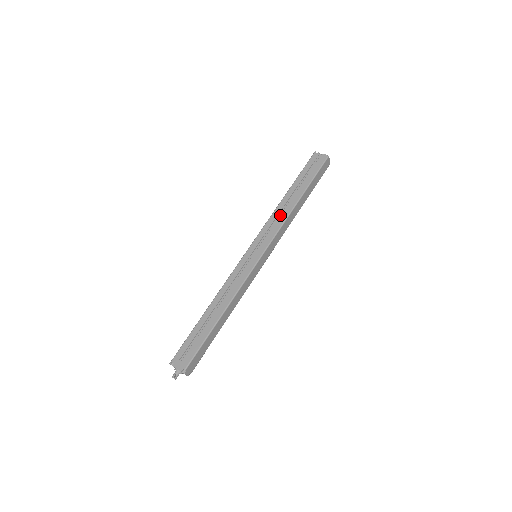
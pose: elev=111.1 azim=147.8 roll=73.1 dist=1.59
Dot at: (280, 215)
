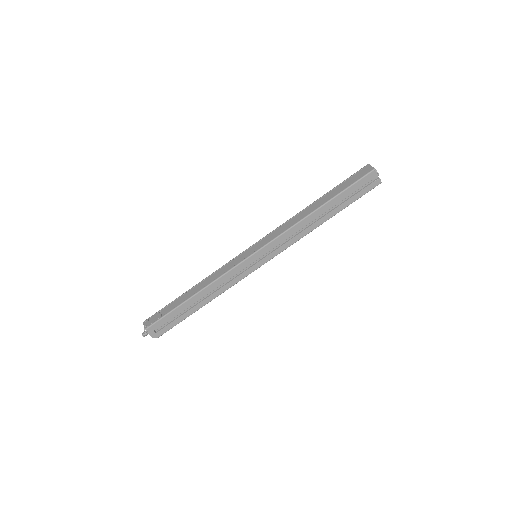
Dot at: (300, 228)
